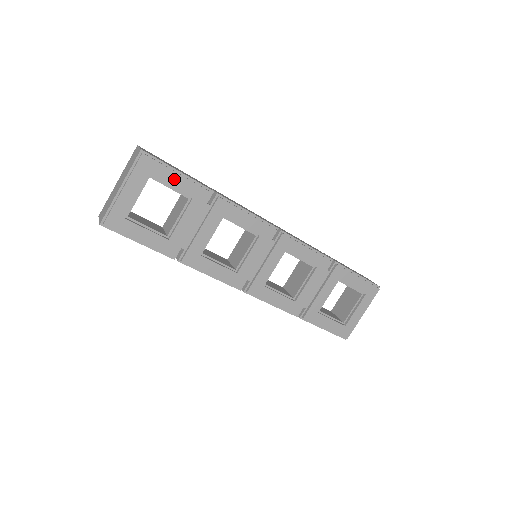
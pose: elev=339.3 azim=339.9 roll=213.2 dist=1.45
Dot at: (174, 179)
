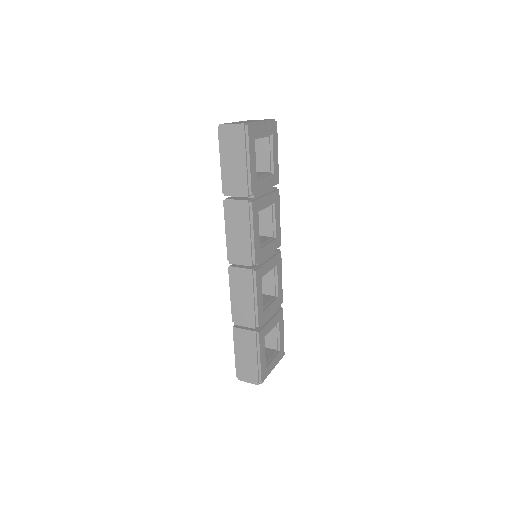
Dot at: (276, 152)
